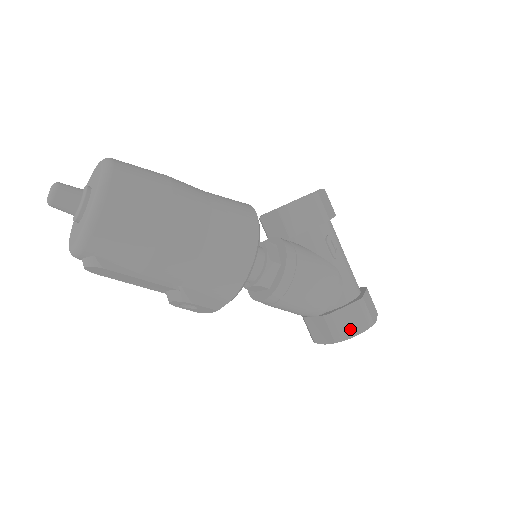
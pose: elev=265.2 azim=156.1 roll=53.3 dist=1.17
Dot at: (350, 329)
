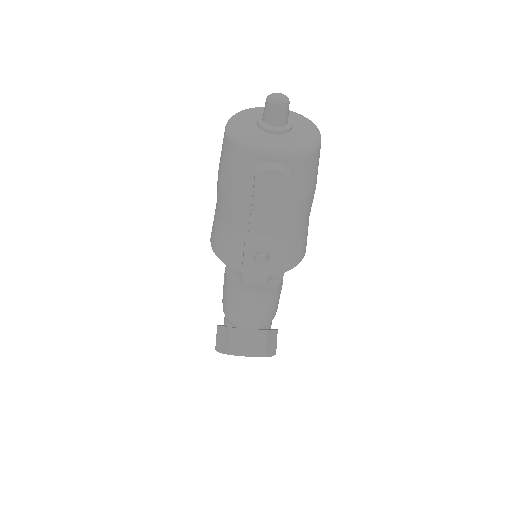
Dot at: (270, 349)
